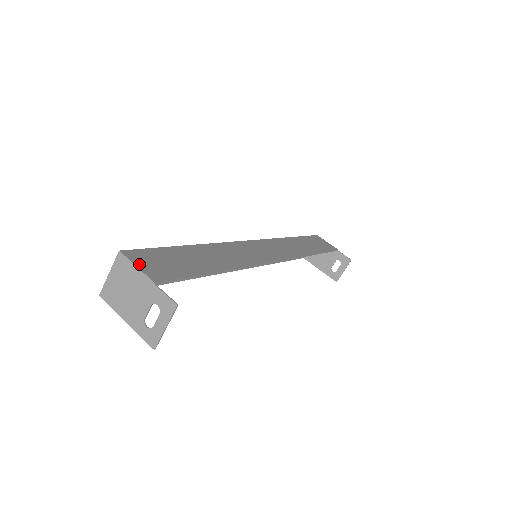
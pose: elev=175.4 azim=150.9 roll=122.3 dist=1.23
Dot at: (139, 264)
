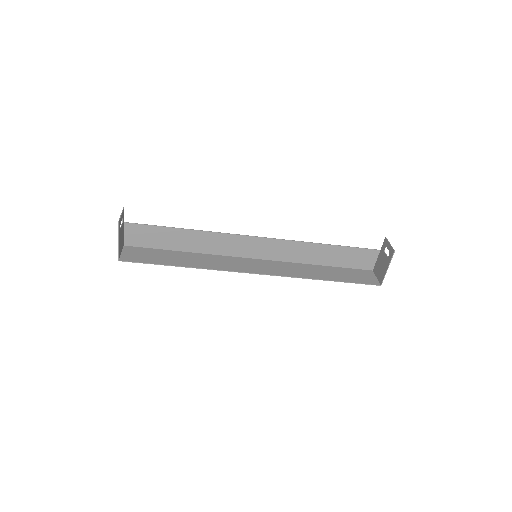
Dot at: (126, 236)
